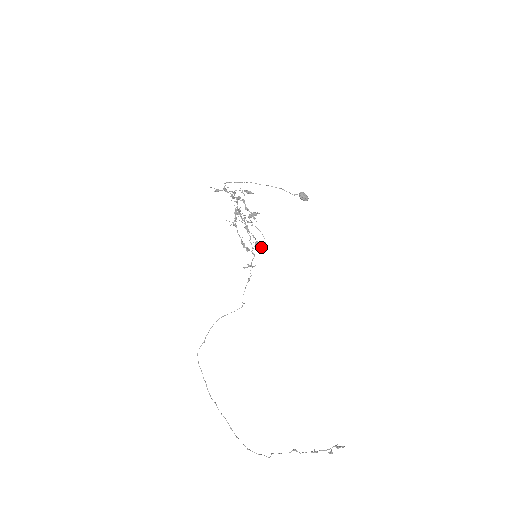
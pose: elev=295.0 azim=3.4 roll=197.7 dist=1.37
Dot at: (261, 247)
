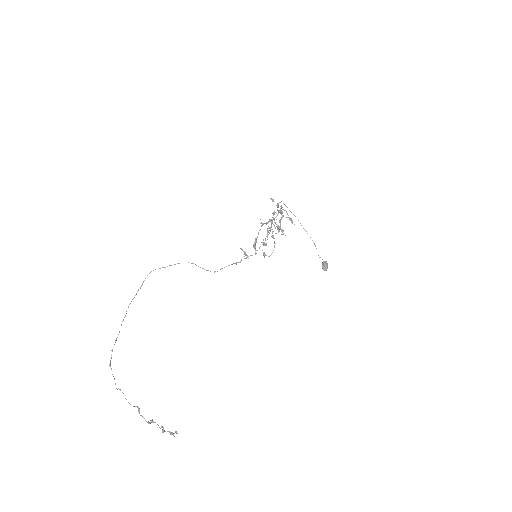
Dot at: occluded
